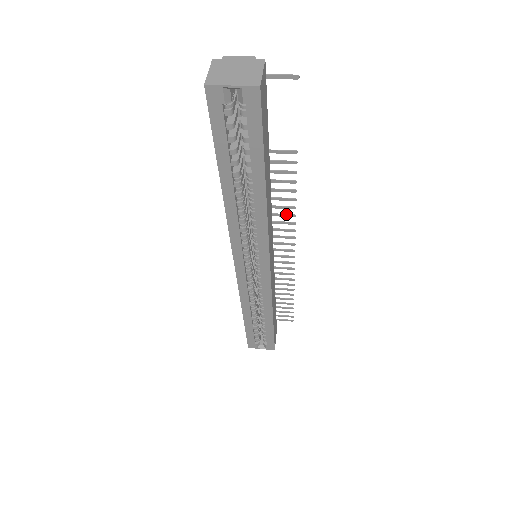
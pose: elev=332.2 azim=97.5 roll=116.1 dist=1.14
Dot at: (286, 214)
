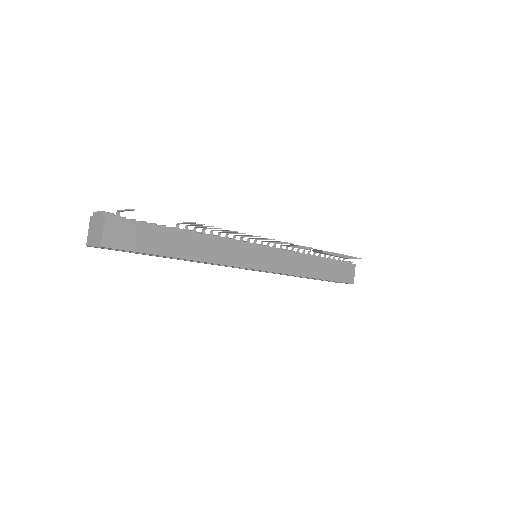
Dot at: (246, 235)
